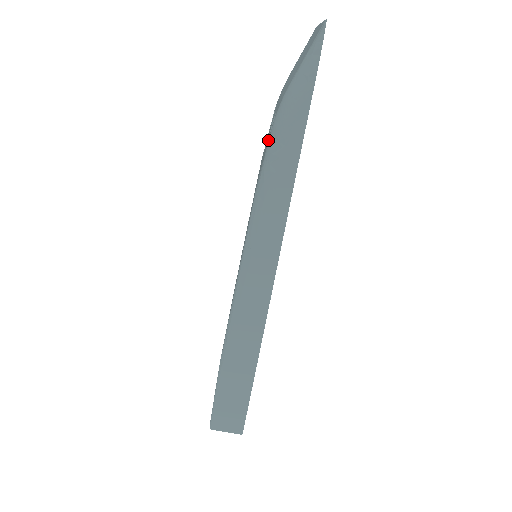
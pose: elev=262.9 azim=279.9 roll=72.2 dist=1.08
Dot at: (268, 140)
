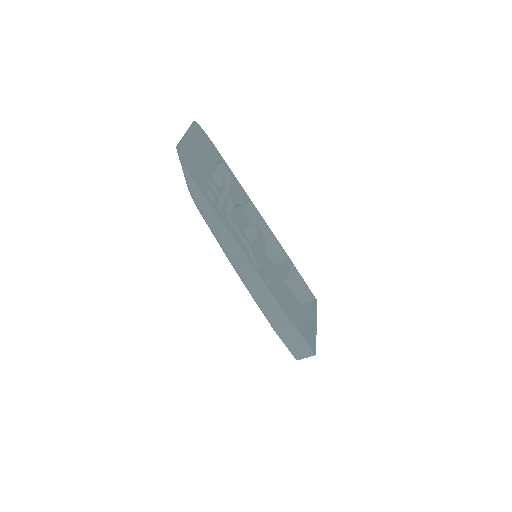
Dot at: occluded
